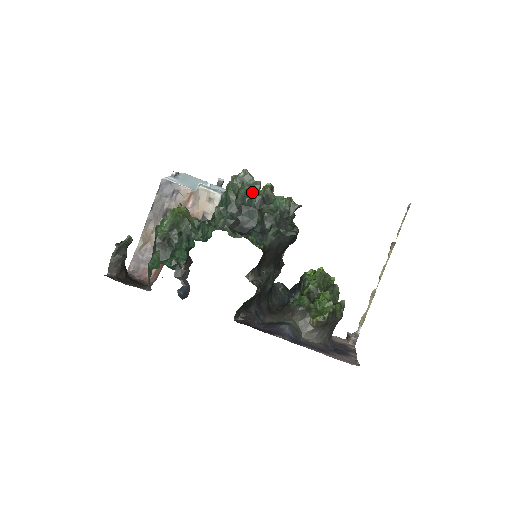
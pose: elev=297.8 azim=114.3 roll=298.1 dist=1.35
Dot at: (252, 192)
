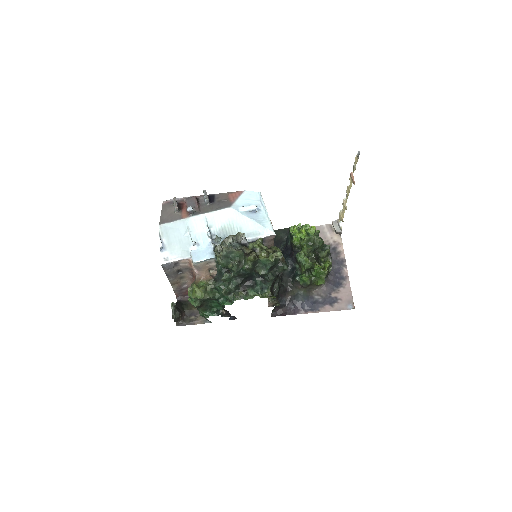
Dot at: (240, 260)
